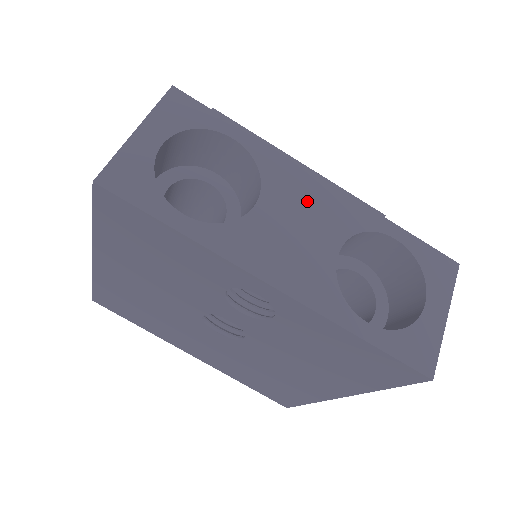
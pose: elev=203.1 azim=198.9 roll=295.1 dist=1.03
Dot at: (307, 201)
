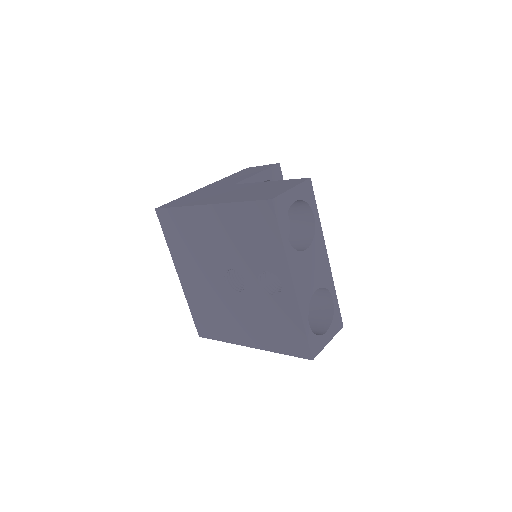
Dot at: (319, 262)
